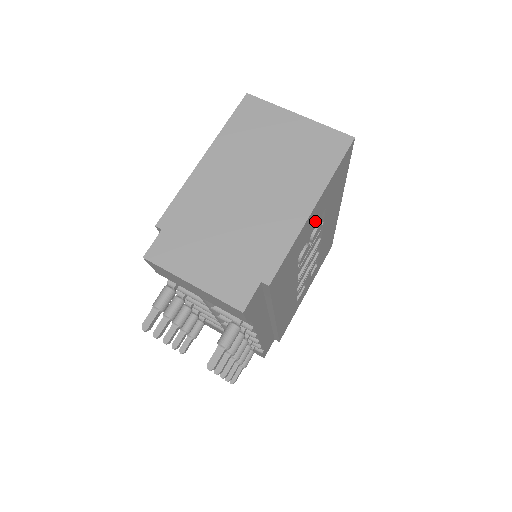
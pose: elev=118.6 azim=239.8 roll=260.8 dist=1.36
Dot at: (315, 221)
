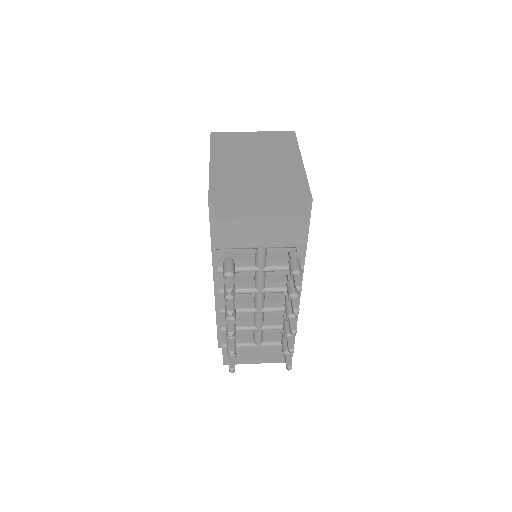
Dot at: occluded
